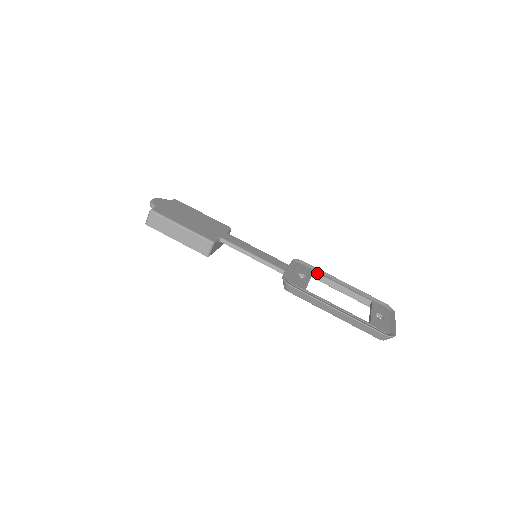
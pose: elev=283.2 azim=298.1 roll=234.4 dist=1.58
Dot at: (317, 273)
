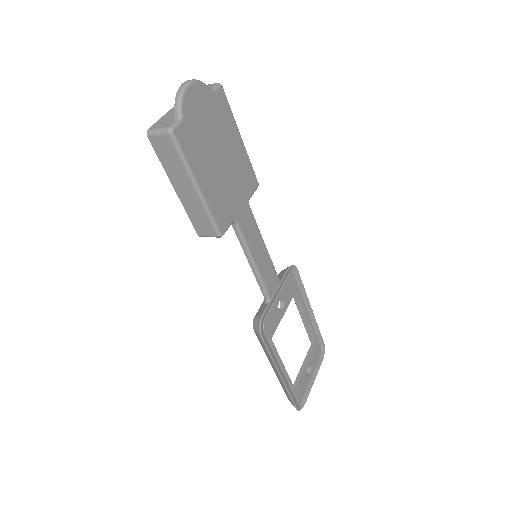
Dot at: (298, 293)
